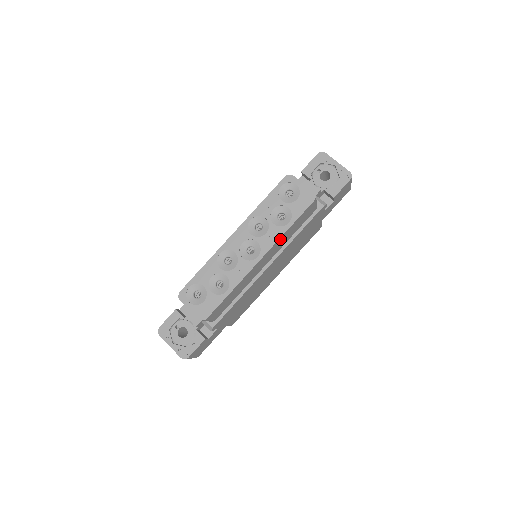
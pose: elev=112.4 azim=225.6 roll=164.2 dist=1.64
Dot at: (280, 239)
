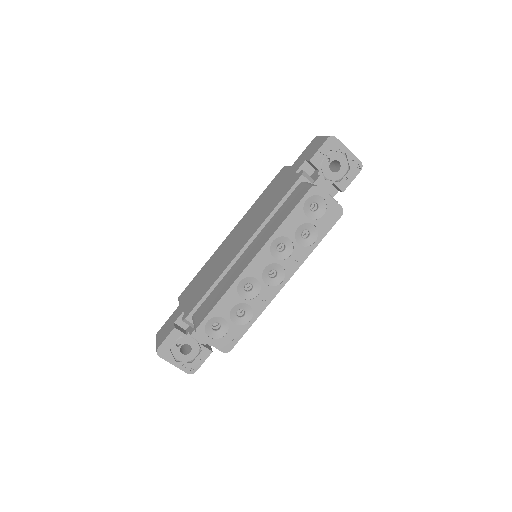
Dot at: (303, 258)
